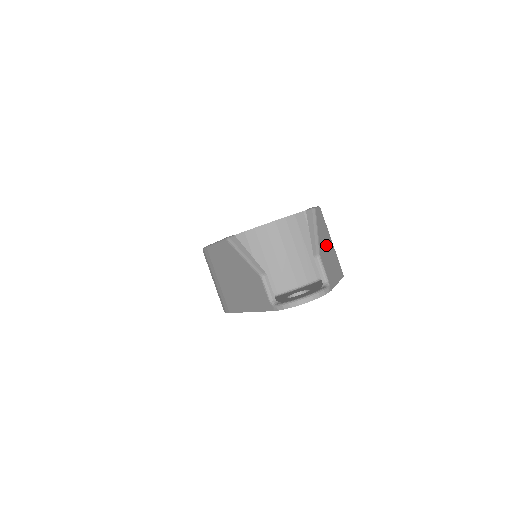
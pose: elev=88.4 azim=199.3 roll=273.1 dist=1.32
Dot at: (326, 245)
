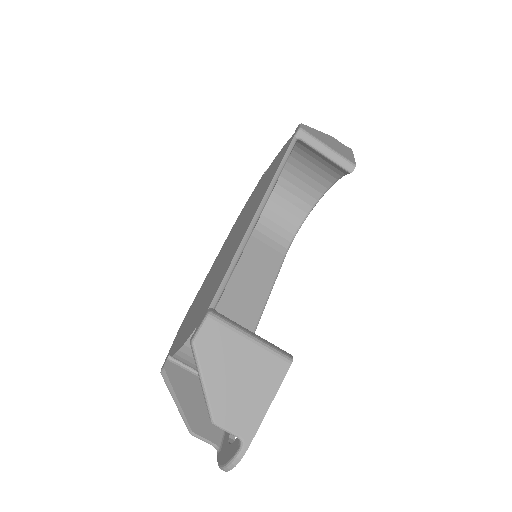
Dot at: (231, 375)
